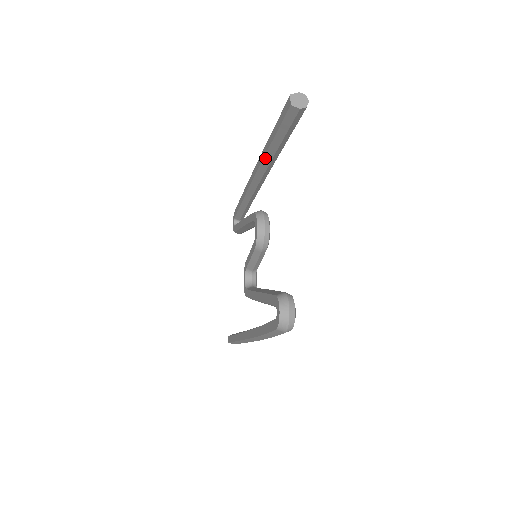
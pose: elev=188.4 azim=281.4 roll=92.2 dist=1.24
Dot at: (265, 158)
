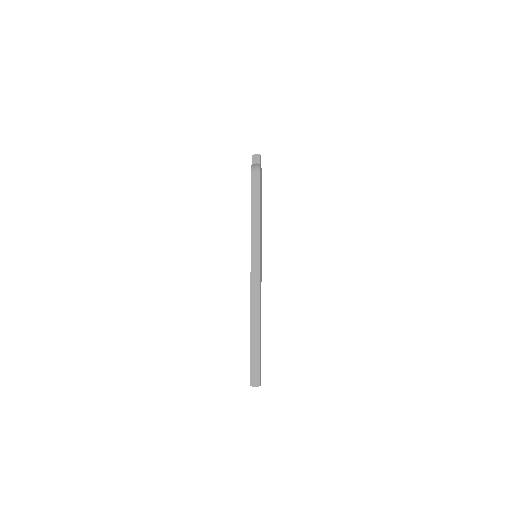
Dot at: occluded
